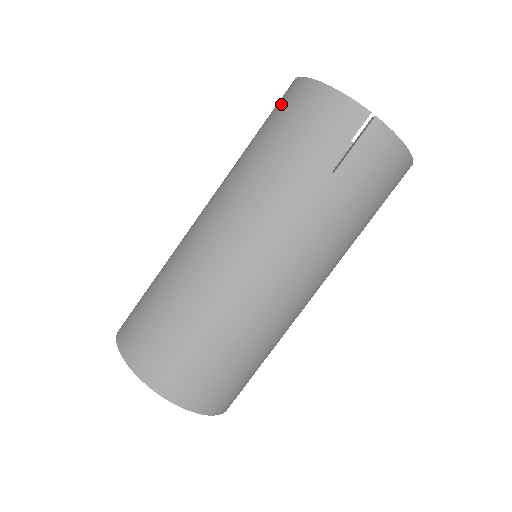
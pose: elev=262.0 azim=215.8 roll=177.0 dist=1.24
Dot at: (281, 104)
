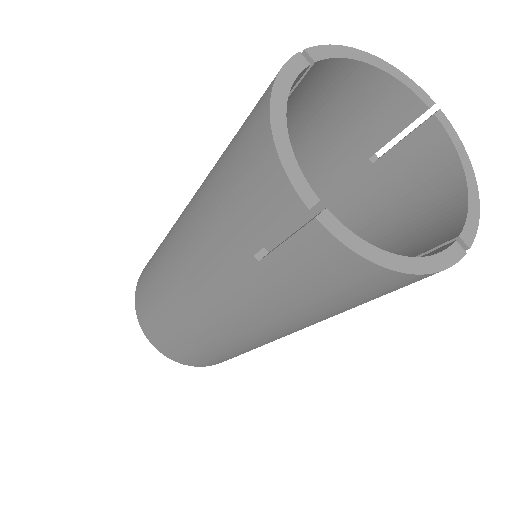
Dot at: (312, 270)
